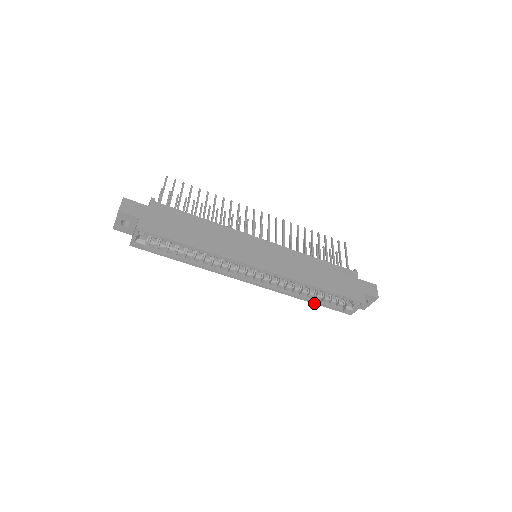
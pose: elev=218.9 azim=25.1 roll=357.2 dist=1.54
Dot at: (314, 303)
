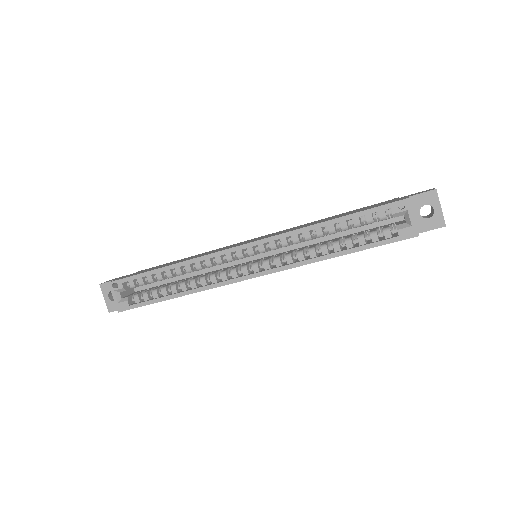
Dot at: (349, 253)
